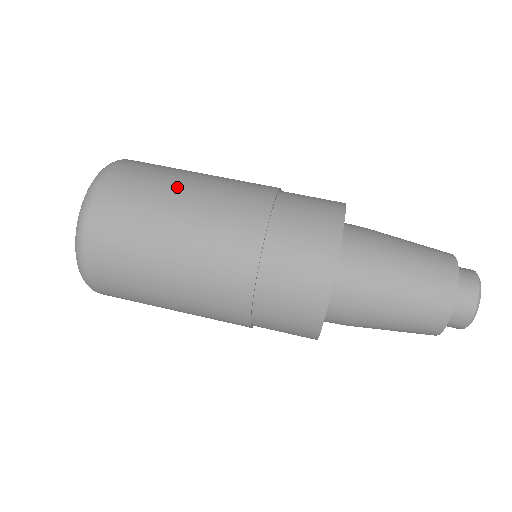
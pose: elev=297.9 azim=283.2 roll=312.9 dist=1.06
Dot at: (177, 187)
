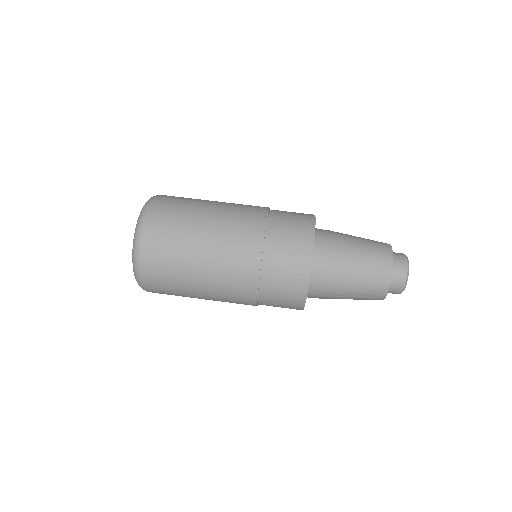
Dot at: (208, 200)
